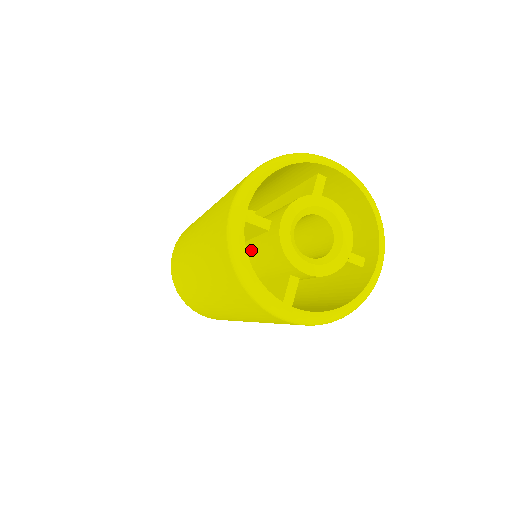
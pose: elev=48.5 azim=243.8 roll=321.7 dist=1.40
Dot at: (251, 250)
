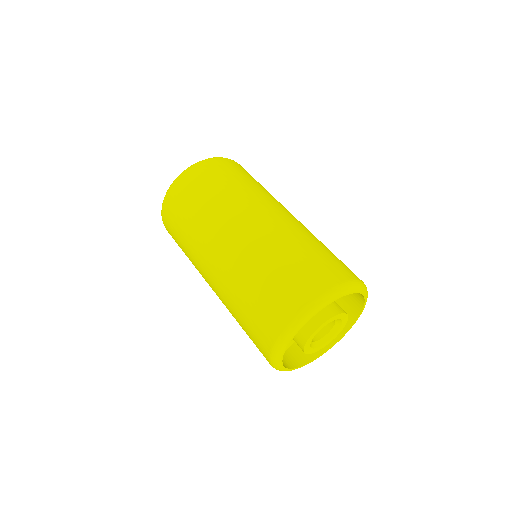
Dot at: occluded
